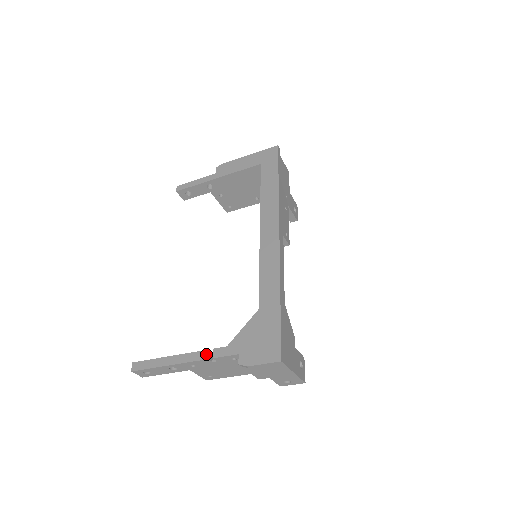
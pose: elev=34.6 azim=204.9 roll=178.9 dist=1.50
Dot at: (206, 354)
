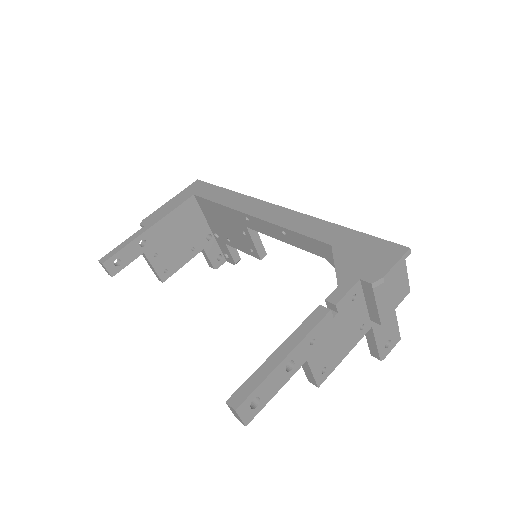
Dot at: (322, 309)
